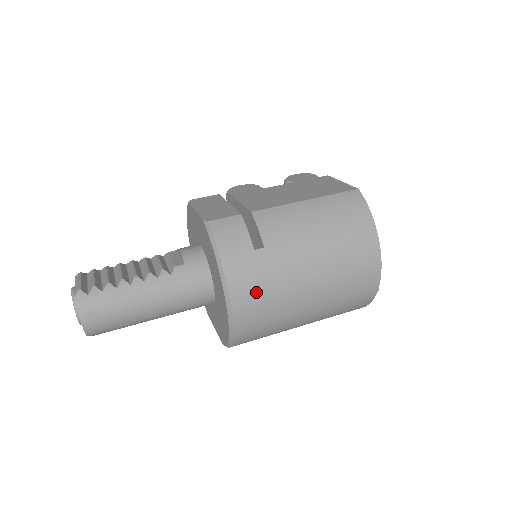
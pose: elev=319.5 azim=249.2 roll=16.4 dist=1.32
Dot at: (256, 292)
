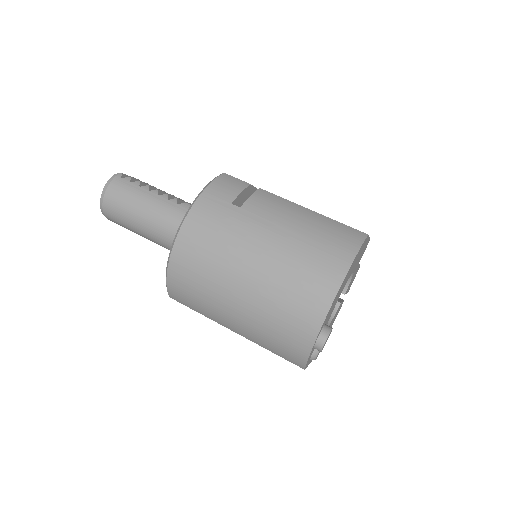
Dot at: (205, 234)
